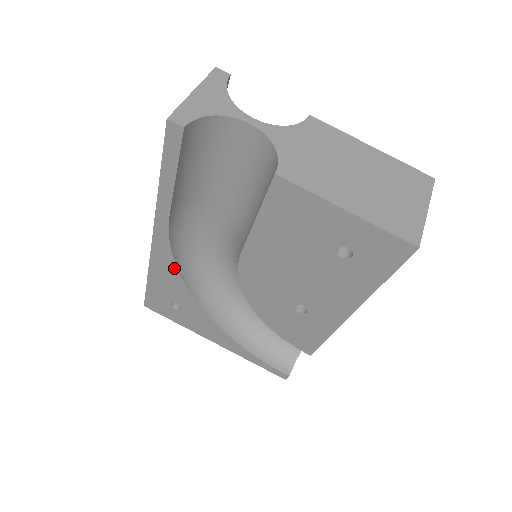
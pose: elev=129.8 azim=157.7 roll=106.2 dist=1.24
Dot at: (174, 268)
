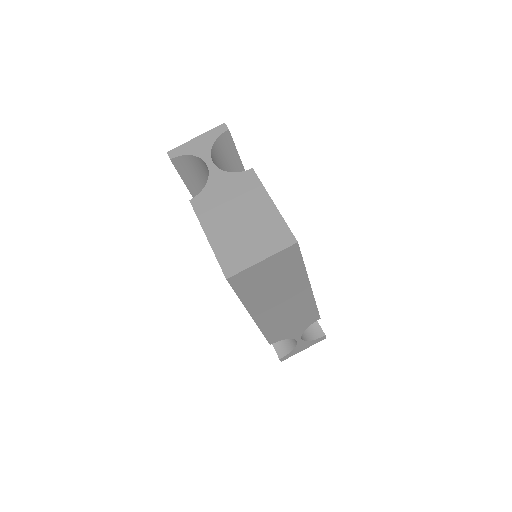
Dot at: occluded
